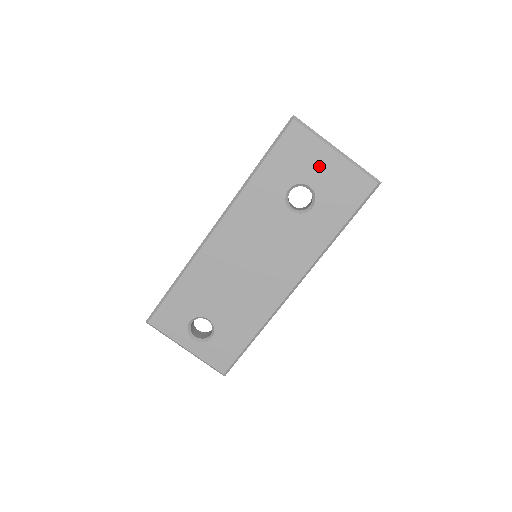
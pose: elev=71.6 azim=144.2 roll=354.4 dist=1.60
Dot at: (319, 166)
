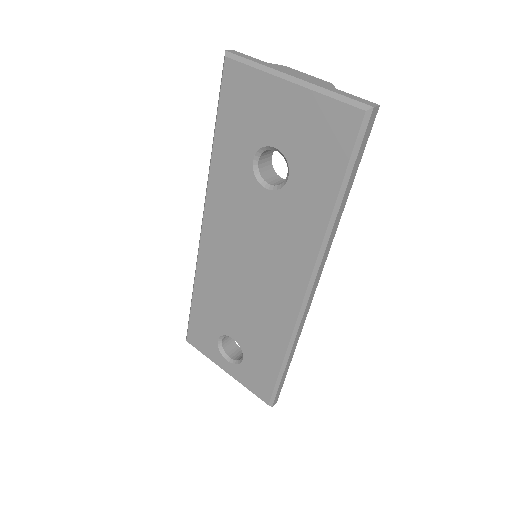
Dot at: (276, 113)
